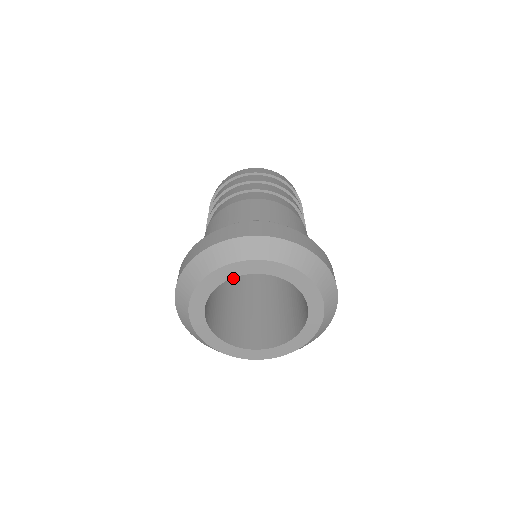
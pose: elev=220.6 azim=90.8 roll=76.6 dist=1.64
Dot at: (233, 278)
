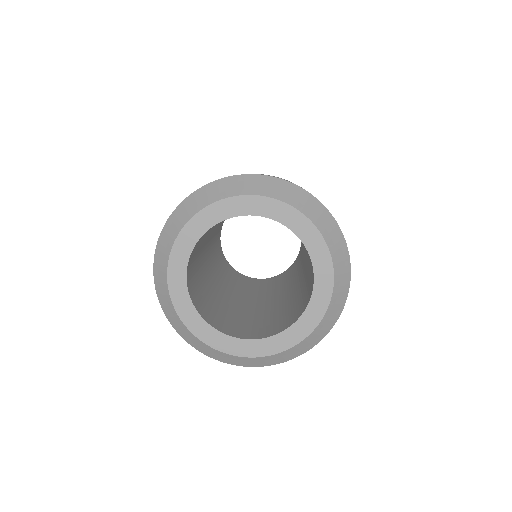
Dot at: (233, 294)
